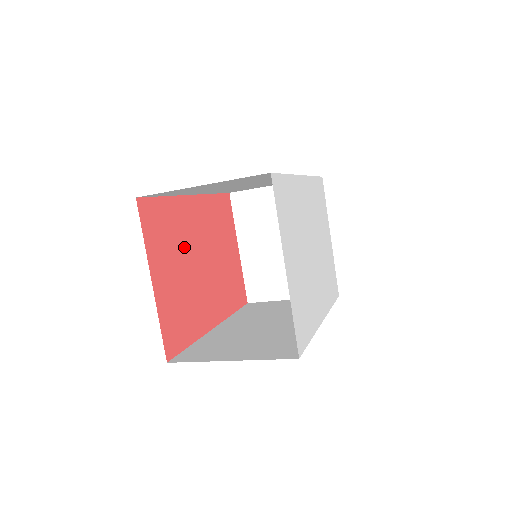
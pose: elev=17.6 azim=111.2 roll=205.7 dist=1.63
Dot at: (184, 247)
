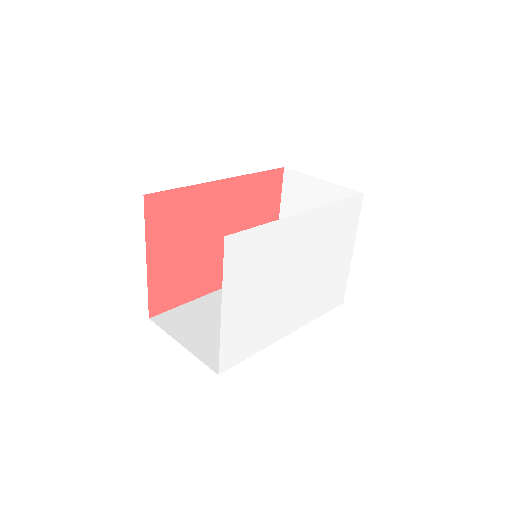
Dot at: (197, 228)
